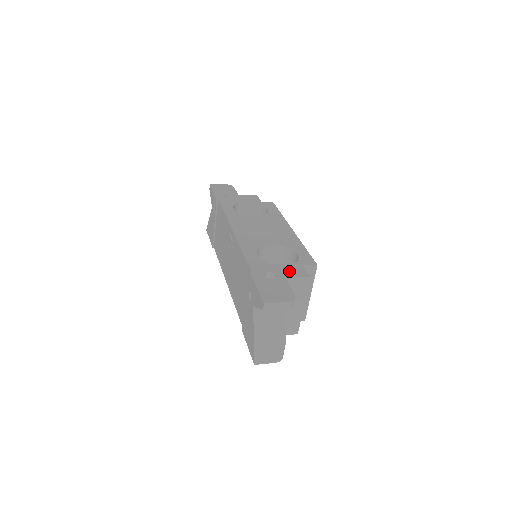
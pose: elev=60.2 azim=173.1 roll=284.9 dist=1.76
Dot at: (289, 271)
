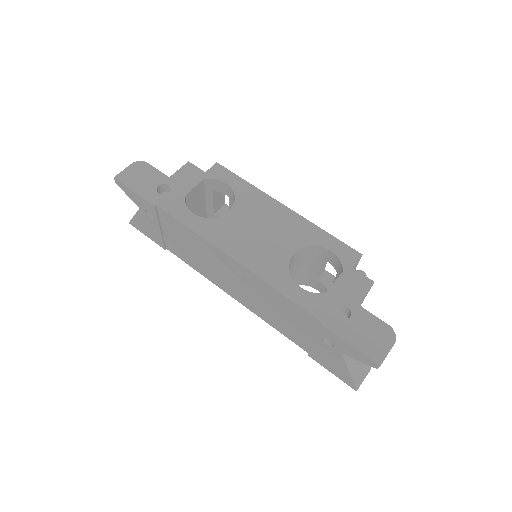
Dot at: (351, 290)
